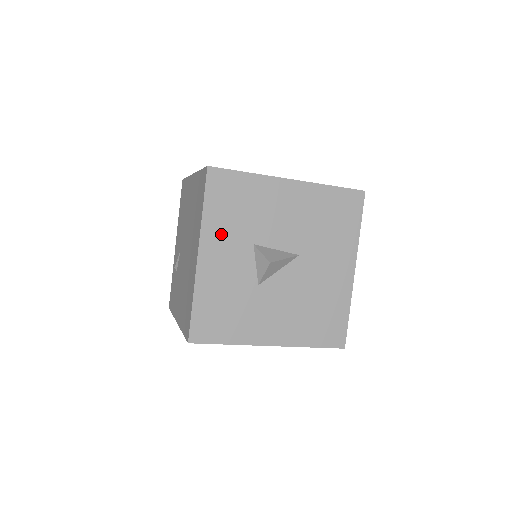
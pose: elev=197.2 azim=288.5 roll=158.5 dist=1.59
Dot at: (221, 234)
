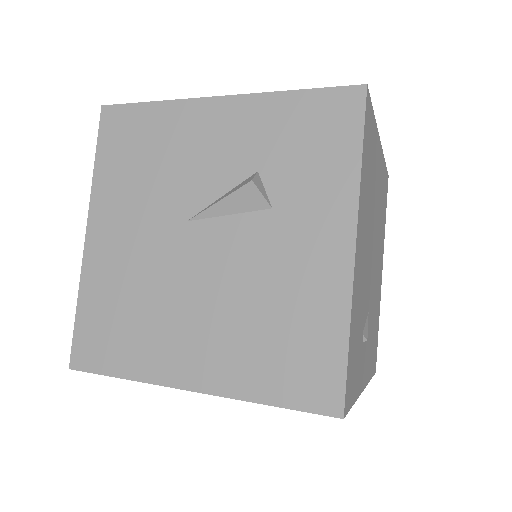
Dot at: occluded
